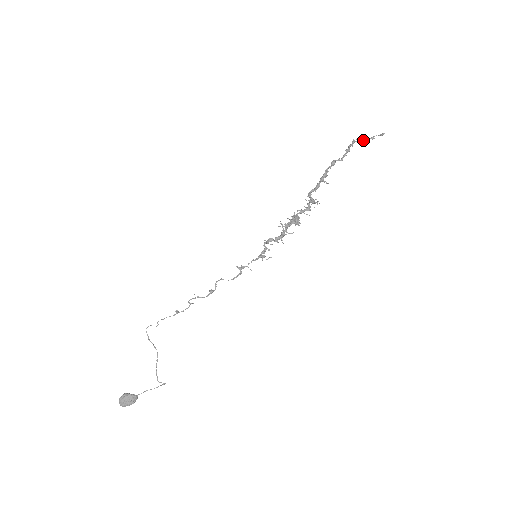
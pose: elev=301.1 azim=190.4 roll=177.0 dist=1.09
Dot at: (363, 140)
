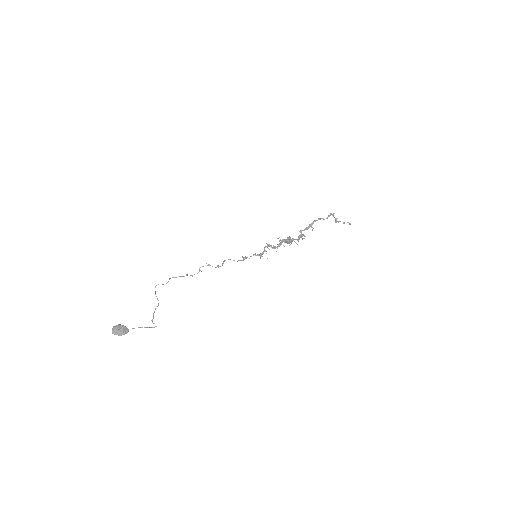
Dot at: (338, 221)
